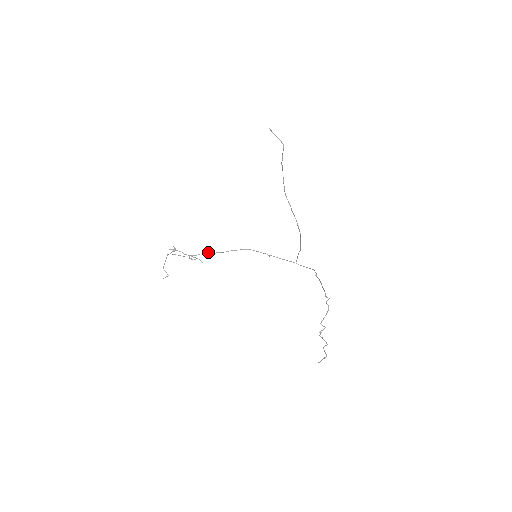
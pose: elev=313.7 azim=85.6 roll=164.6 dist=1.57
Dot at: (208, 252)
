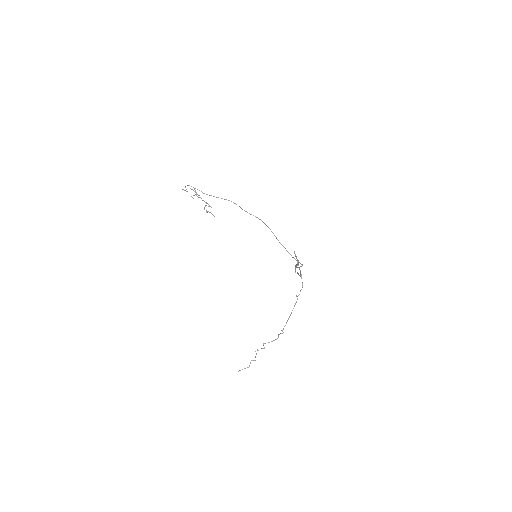
Dot at: occluded
